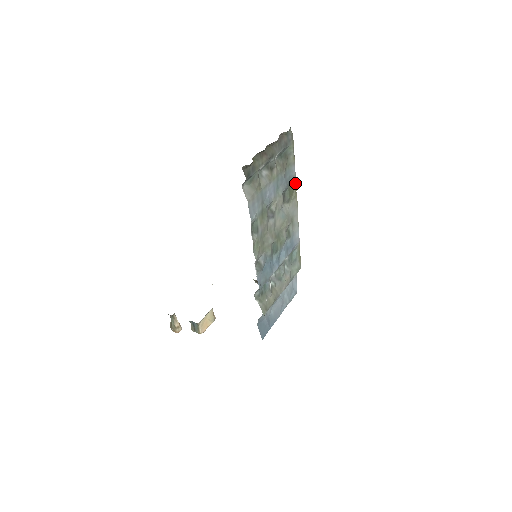
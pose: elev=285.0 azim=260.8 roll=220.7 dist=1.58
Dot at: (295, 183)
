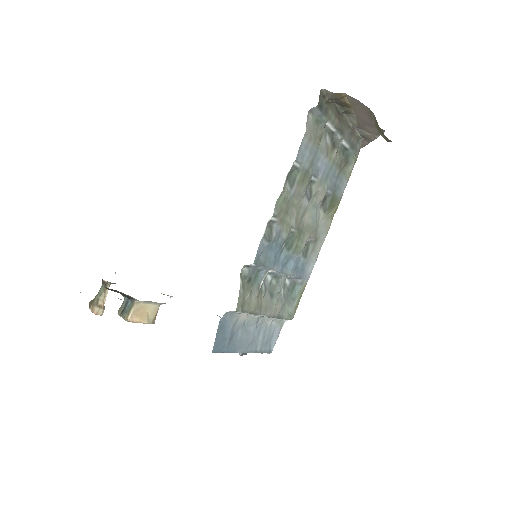
Dot at: (338, 203)
